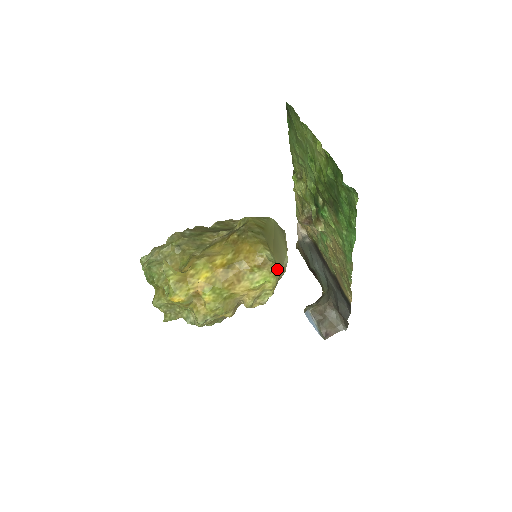
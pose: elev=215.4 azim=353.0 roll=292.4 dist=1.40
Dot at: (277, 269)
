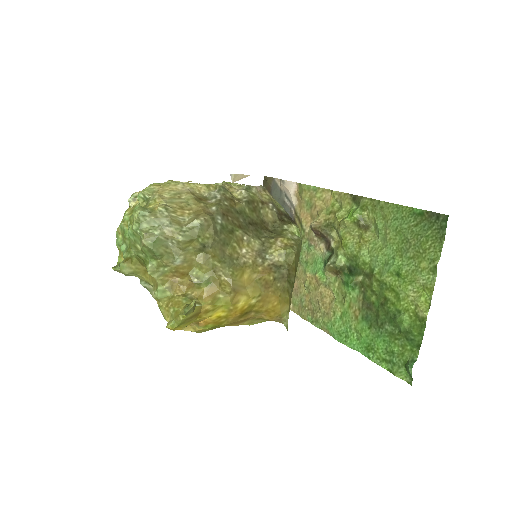
Dot at: occluded
